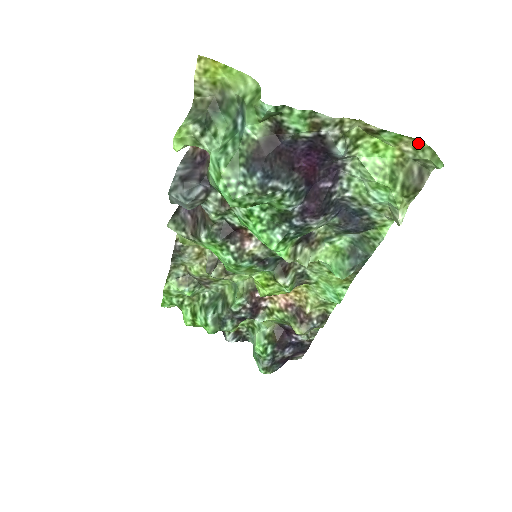
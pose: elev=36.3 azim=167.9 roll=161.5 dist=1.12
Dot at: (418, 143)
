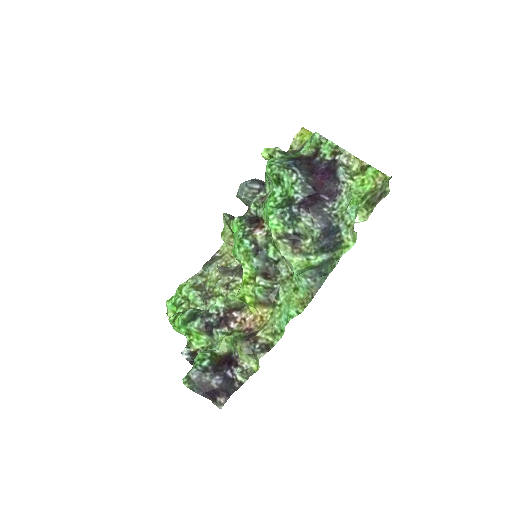
Dot at: (386, 178)
